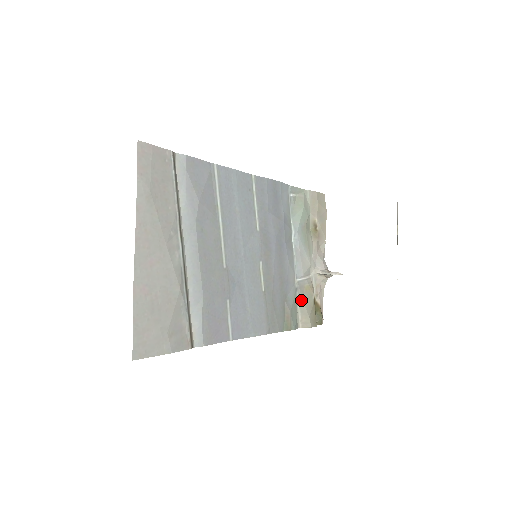
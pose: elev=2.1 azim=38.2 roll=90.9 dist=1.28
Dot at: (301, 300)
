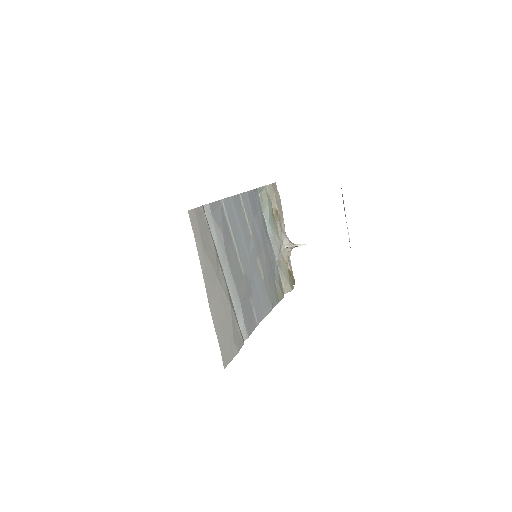
Dot at: (282, 273)
